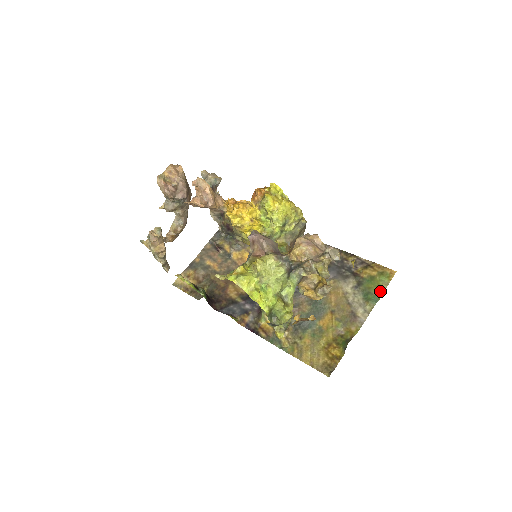
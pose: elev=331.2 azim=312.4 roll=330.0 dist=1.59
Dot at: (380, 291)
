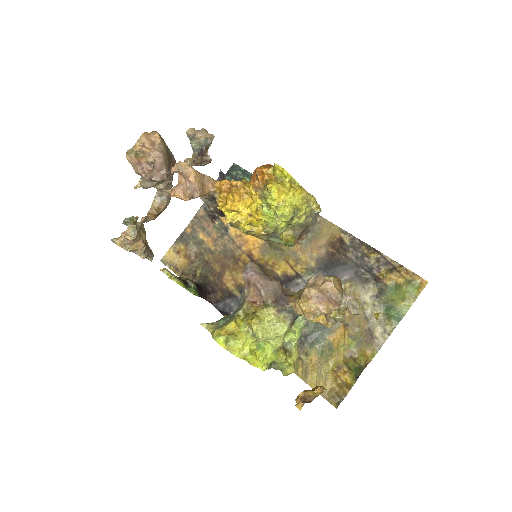
Dot at: (405, 306)
